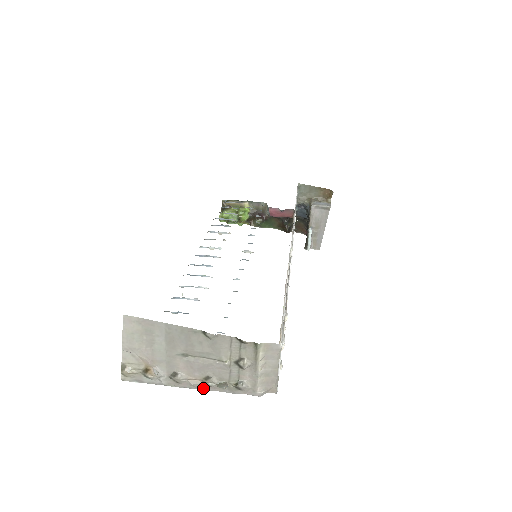
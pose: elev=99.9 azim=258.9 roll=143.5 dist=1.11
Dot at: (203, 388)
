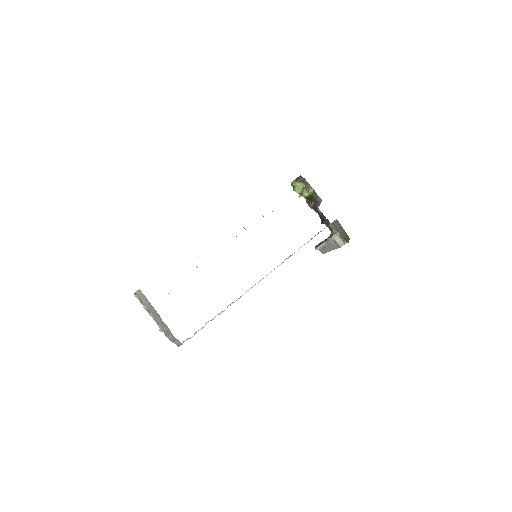
Dot at: (157, 323)
